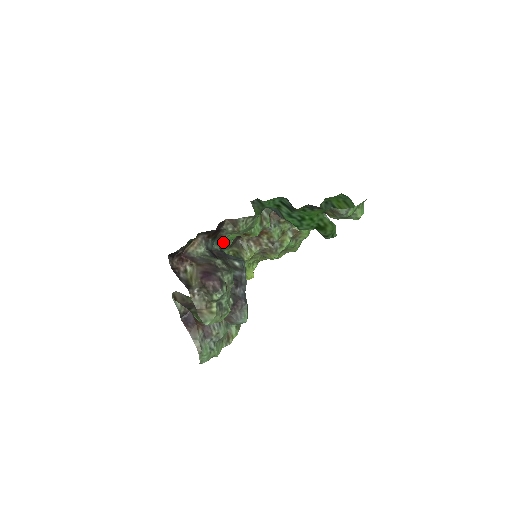
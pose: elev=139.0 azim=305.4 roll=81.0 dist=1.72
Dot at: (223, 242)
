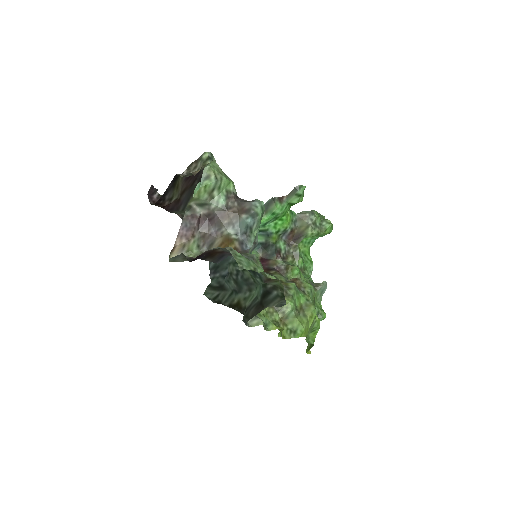
Dot at: occluded
